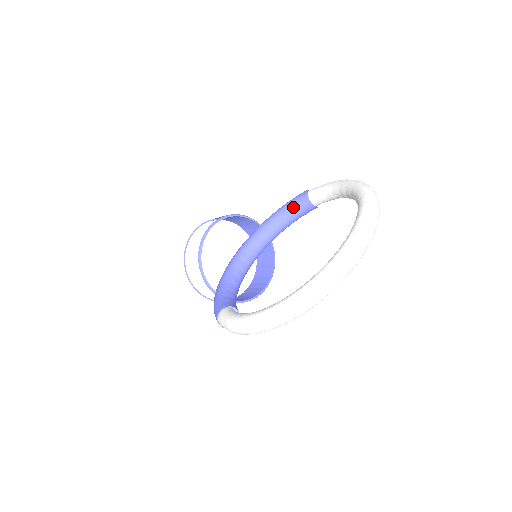
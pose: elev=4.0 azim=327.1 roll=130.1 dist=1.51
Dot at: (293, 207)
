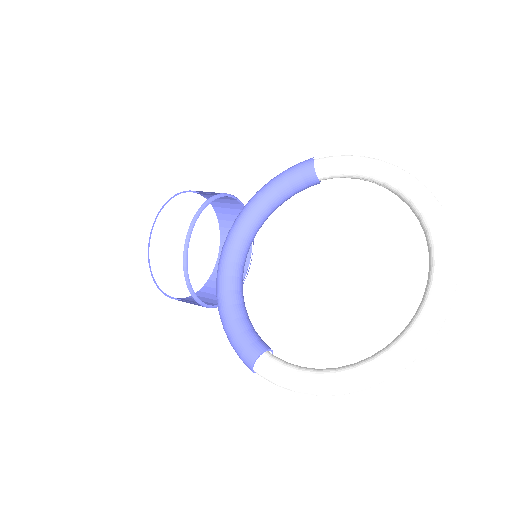
Dot at: (293, 185)
